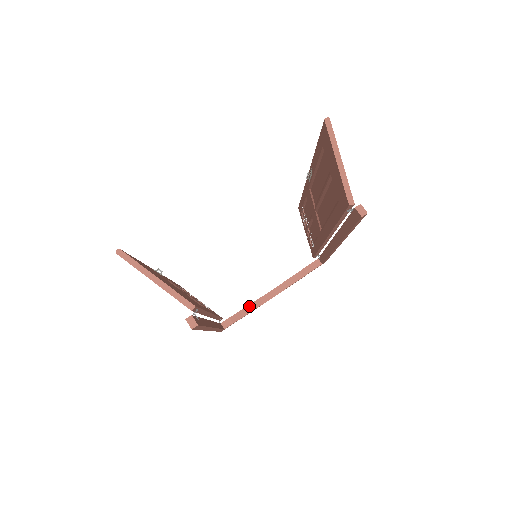
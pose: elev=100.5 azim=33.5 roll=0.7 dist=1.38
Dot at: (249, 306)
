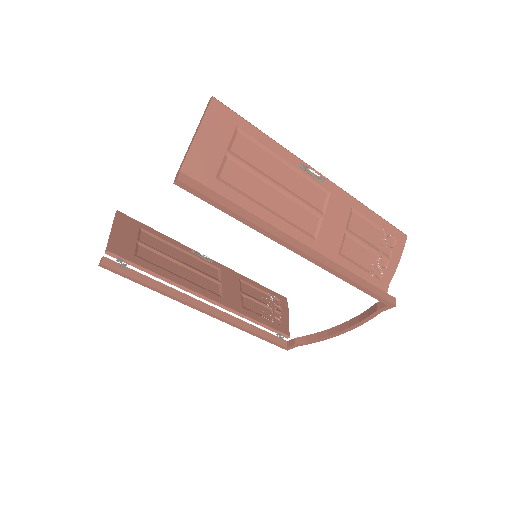
Dot at: (316, 334)
